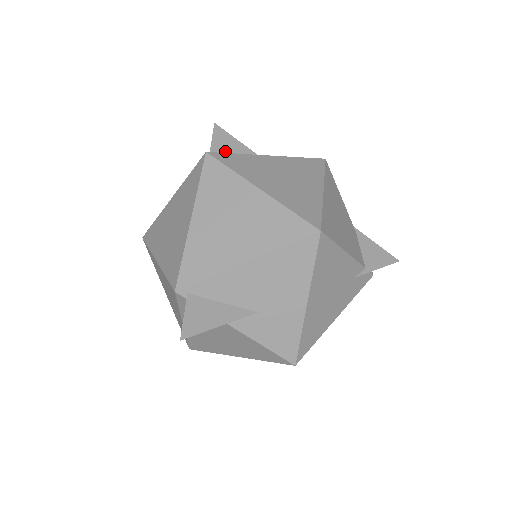
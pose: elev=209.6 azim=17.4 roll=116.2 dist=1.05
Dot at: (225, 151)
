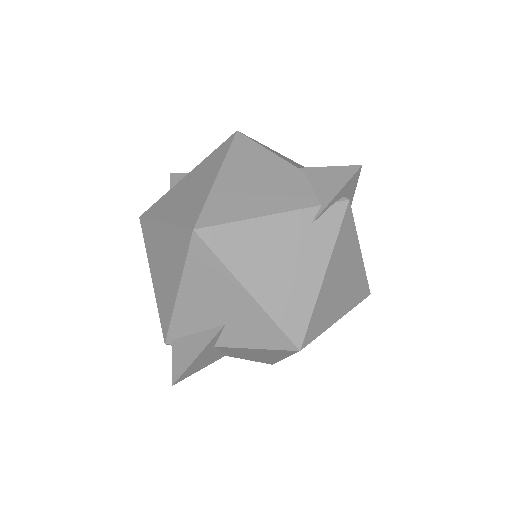
Dot at: occluded
